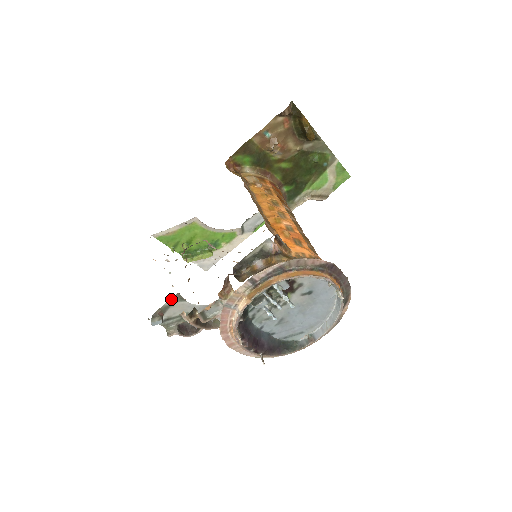
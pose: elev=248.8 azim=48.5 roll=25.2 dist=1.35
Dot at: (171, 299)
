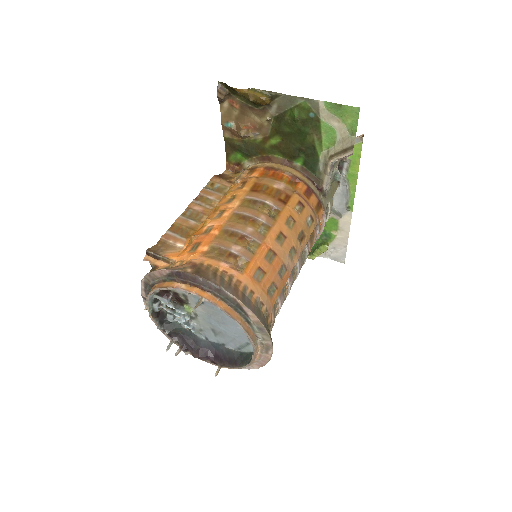
Dot at: occluded
